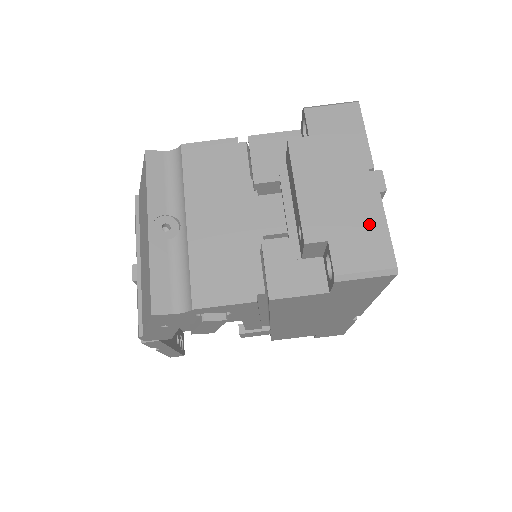
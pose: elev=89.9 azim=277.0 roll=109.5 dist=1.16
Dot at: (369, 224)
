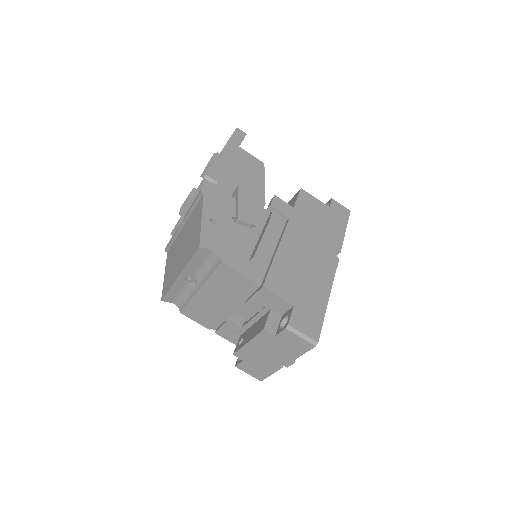
Dot at: (265, 369)
